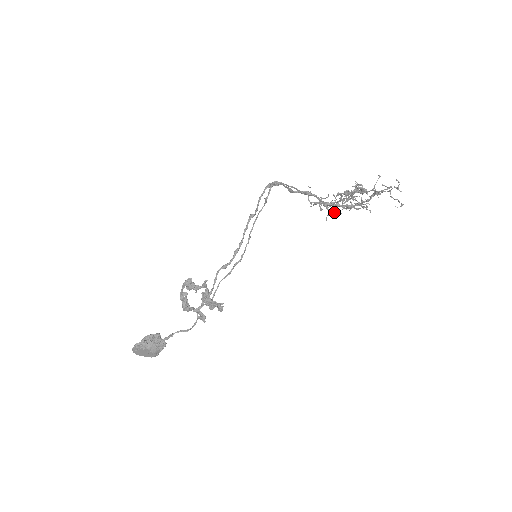
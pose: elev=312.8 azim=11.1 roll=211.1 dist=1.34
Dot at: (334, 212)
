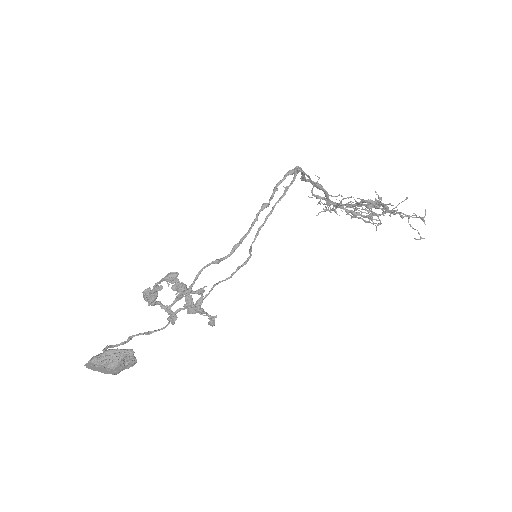
Dot at: (330, 210)
